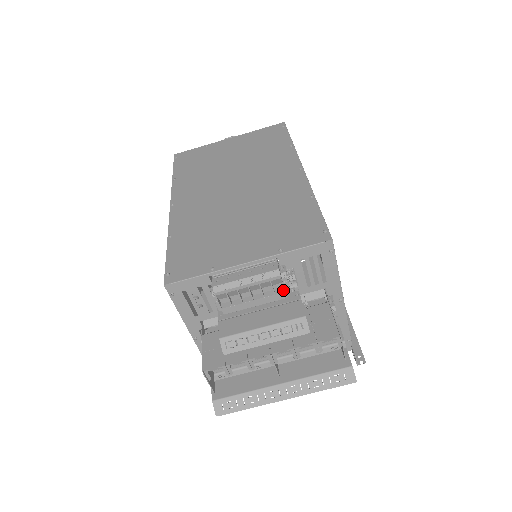
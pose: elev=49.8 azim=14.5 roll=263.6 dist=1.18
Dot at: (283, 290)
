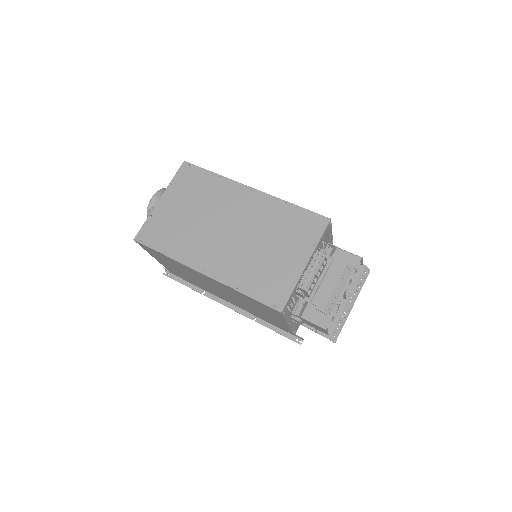
Dot at: (325, 261)
